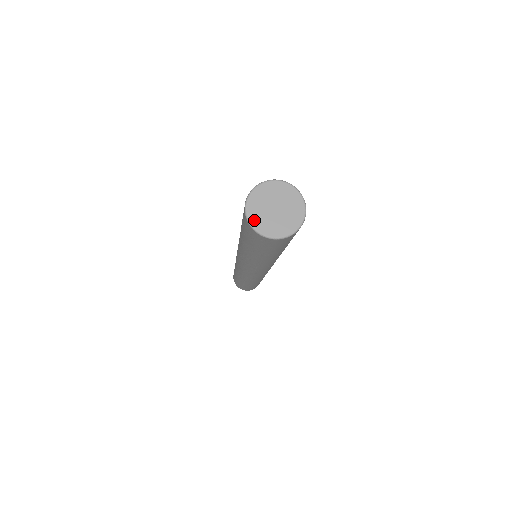
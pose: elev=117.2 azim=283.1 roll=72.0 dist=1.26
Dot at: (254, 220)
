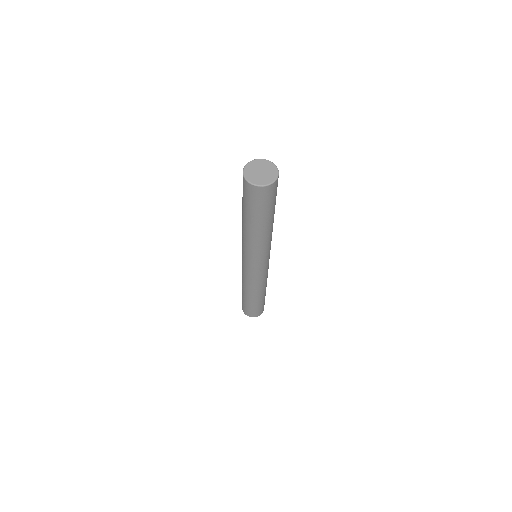
Dot at: (247, 168)
